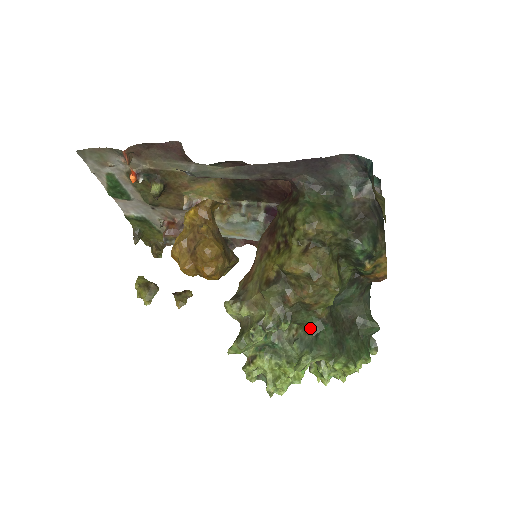
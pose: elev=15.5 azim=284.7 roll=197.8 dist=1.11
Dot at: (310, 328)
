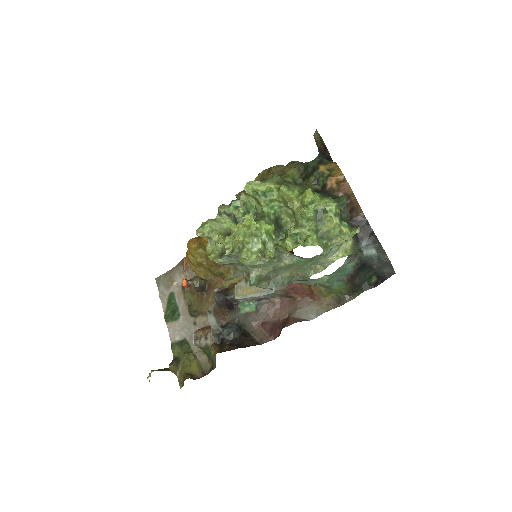
Dot at: occluded
